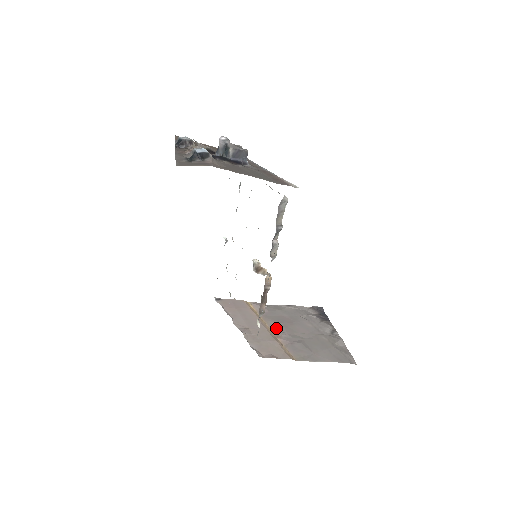
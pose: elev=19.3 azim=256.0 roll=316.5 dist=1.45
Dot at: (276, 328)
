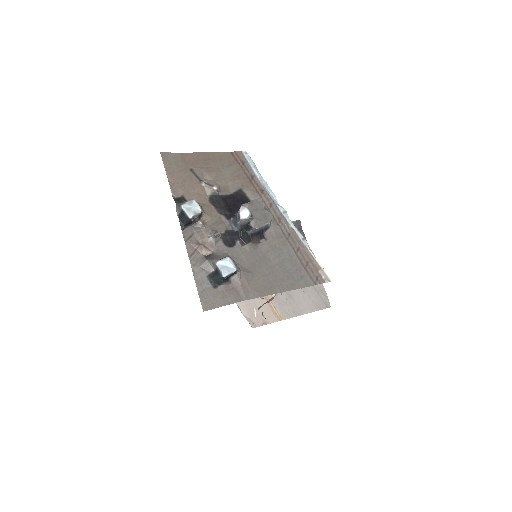
Dot at: occluded
